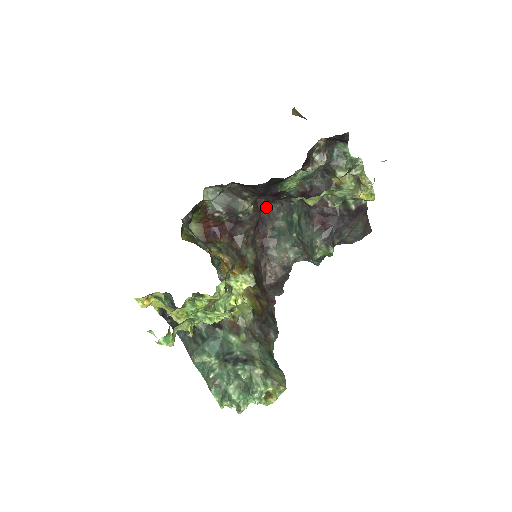
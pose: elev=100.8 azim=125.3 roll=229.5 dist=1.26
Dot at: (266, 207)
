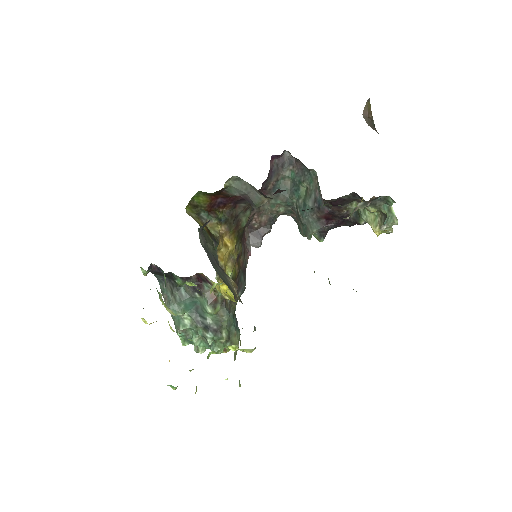
Dot at: (279, 155)
